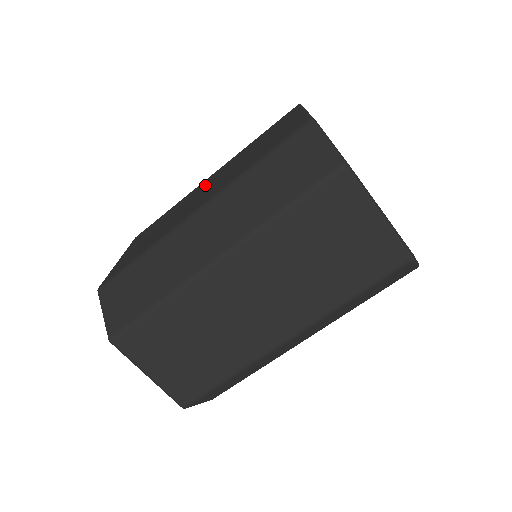
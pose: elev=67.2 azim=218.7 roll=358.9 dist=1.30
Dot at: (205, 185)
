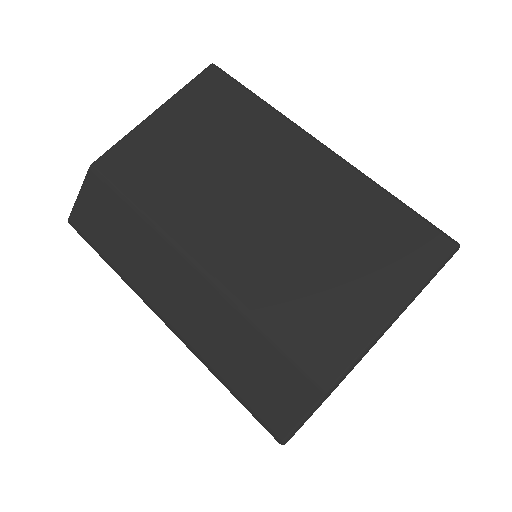
Dot at: (283, 175)
